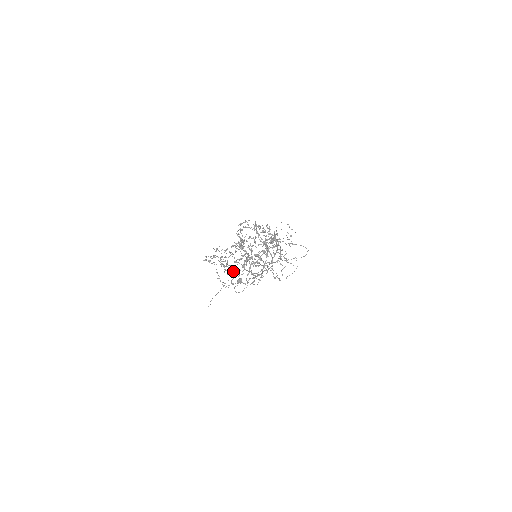
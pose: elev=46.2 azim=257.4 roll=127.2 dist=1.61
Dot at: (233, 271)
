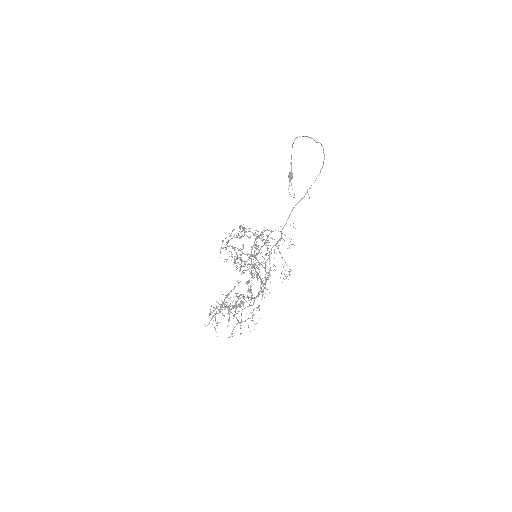
Dot at: occluded
